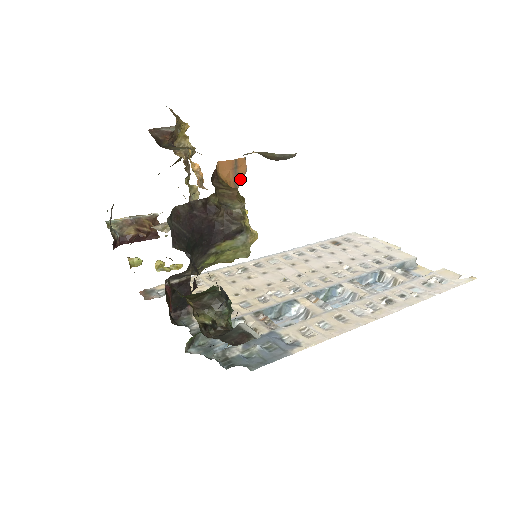
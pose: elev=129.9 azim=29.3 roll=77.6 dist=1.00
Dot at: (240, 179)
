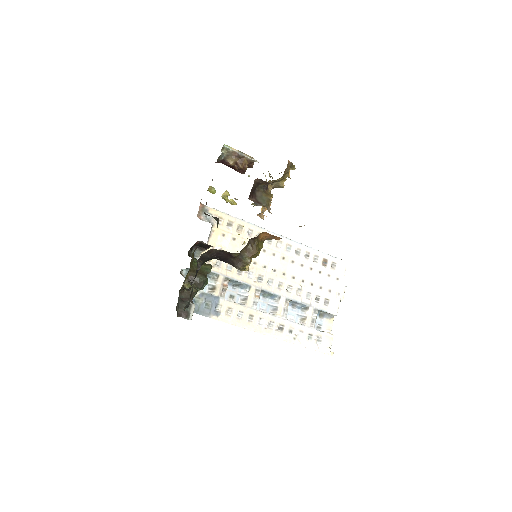
Dot at: occluded
